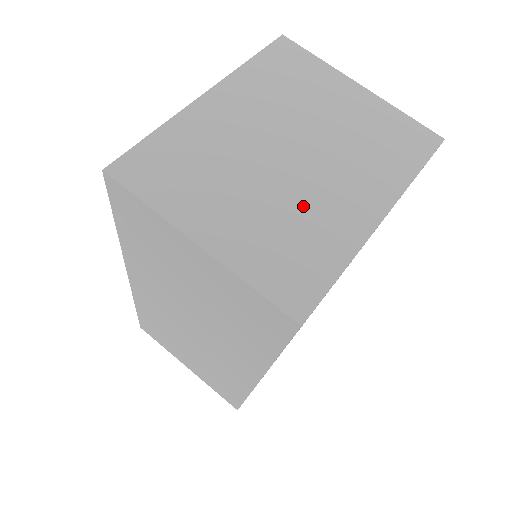
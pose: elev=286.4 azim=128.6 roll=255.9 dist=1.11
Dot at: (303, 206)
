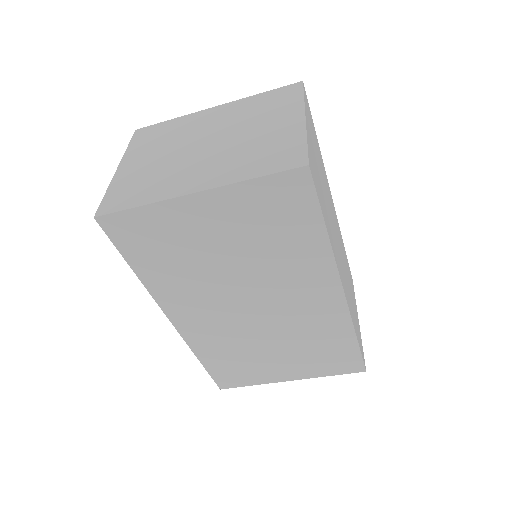
Dot at: (172, 170)
